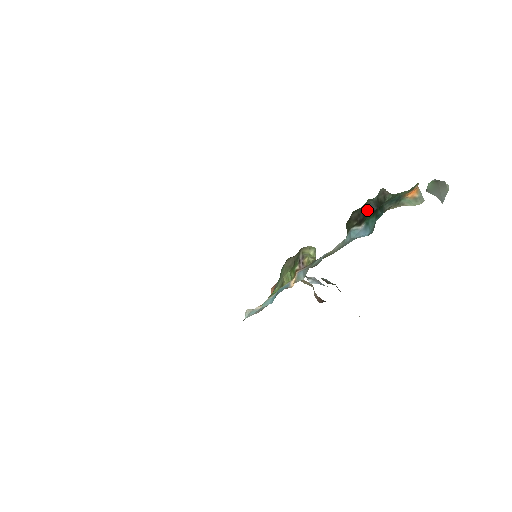
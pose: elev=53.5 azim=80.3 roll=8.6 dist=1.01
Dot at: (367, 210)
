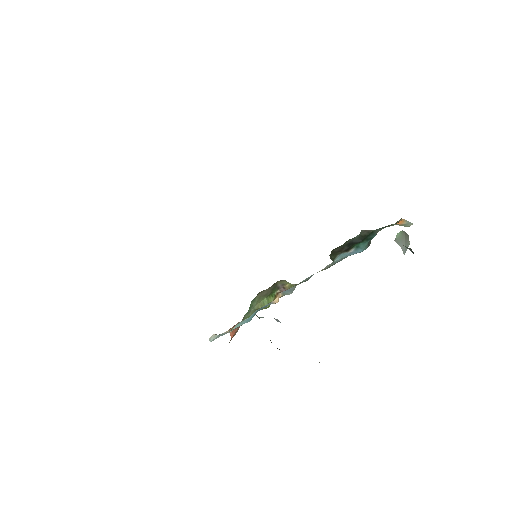
Dot at: (352, 242)
